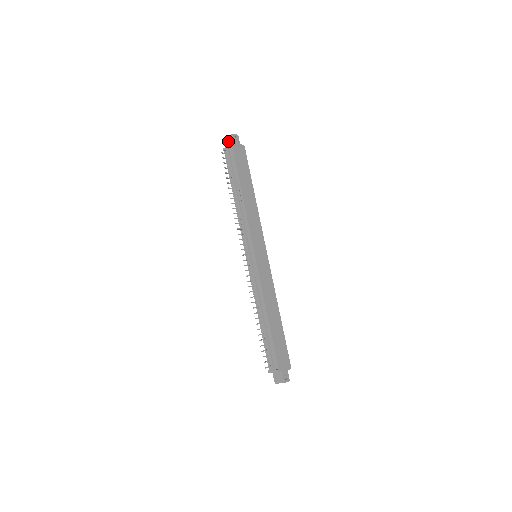
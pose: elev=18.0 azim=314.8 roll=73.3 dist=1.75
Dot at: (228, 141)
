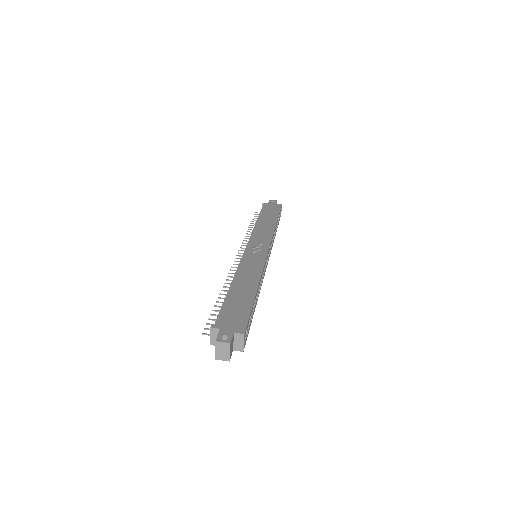
Dot at: occluded
